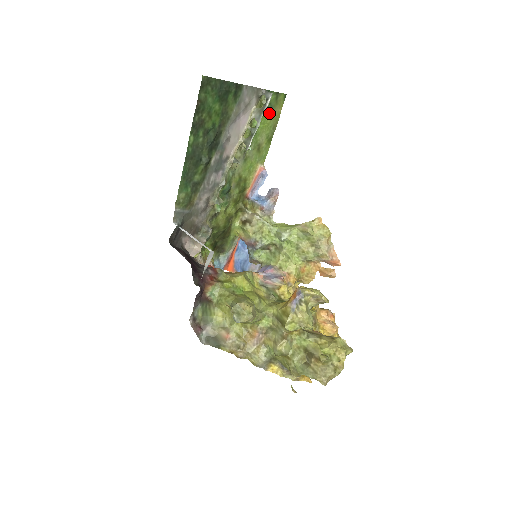
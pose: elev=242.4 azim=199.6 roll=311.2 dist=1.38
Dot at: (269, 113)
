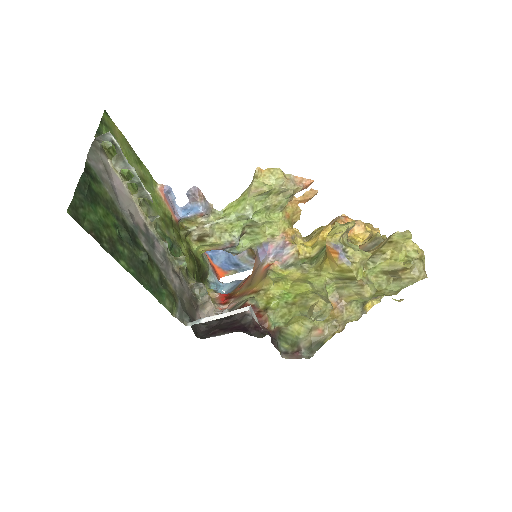
Dot at: occluded
